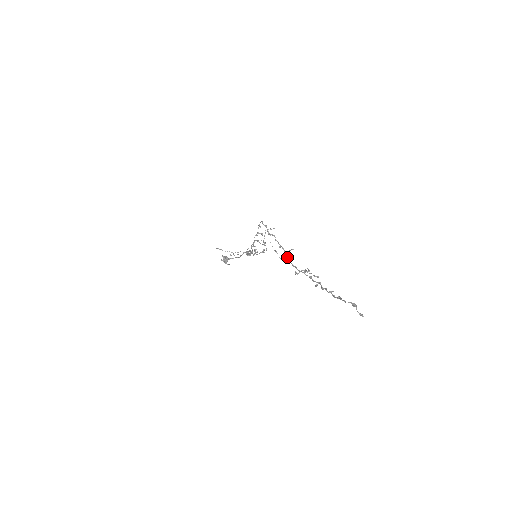
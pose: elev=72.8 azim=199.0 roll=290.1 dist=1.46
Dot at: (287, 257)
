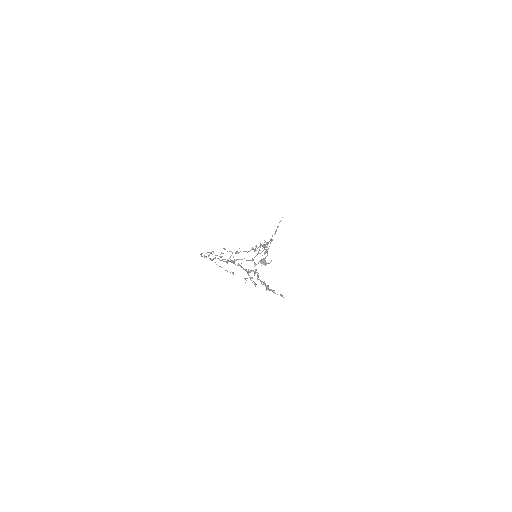
Dot at: occluded
